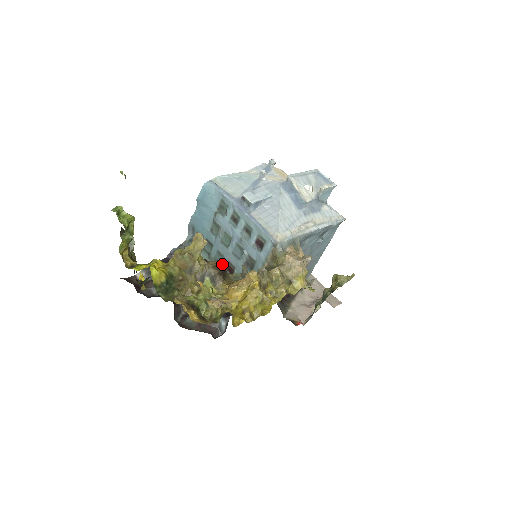
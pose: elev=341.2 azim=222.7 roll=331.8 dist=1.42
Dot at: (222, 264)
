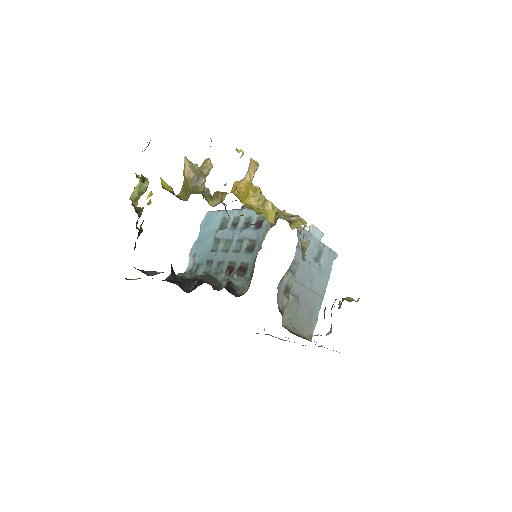
Dot at: occluded
